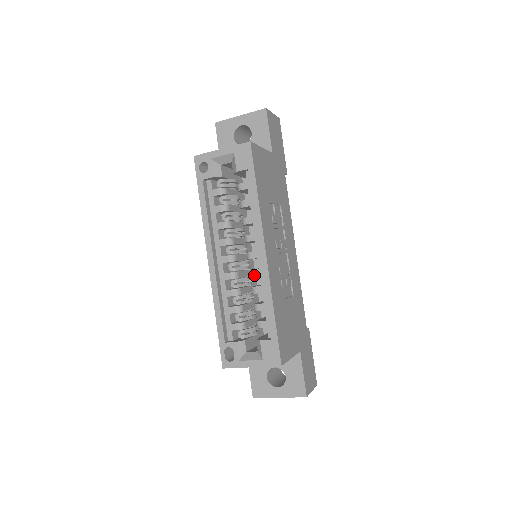
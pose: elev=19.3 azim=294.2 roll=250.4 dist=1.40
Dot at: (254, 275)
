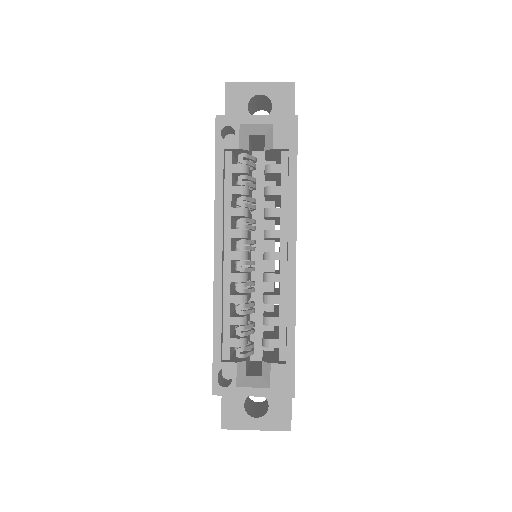
Dot at: (272, 281)
